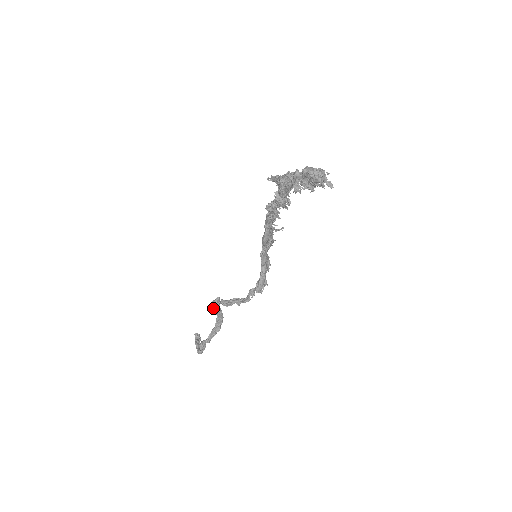
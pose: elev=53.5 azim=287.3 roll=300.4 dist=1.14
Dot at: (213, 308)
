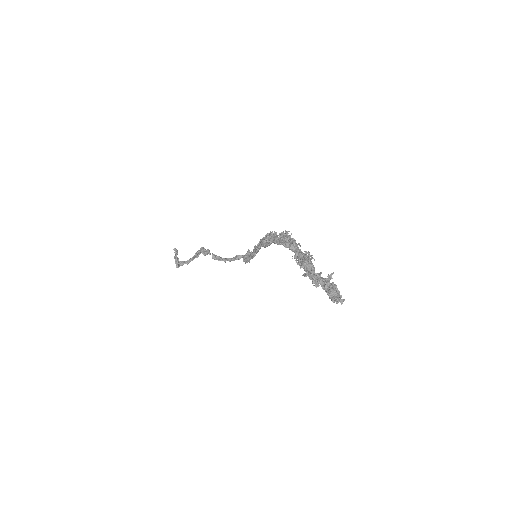
Dot at: (201, 252)
